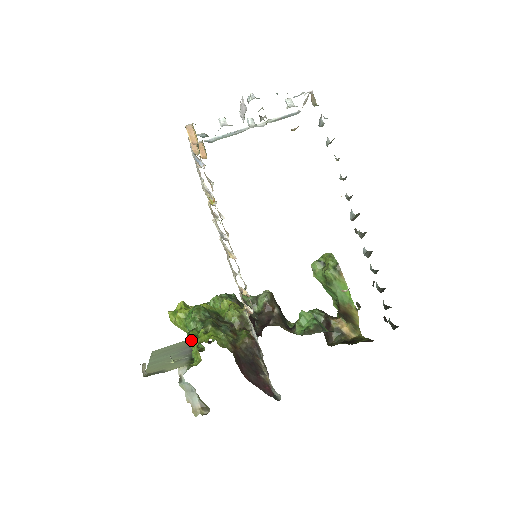
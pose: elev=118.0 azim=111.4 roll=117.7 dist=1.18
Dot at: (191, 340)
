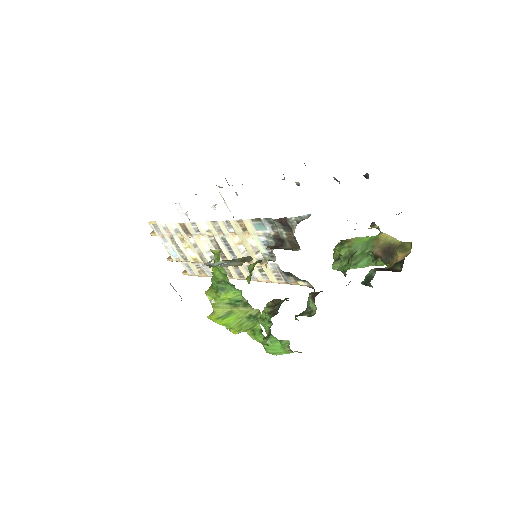
Dot at: (214, 270)
